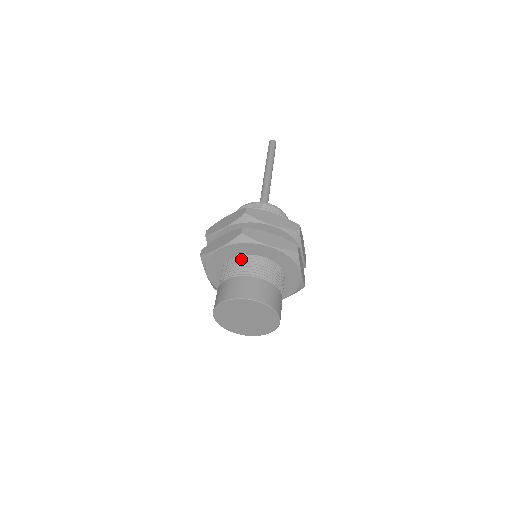
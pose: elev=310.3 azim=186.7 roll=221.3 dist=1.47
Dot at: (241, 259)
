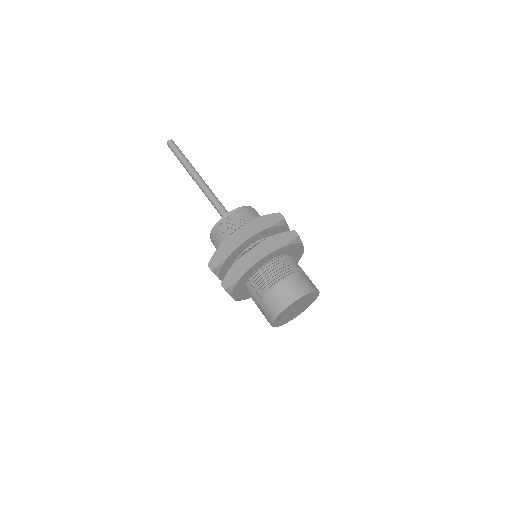
Dot at: (263, 271)
